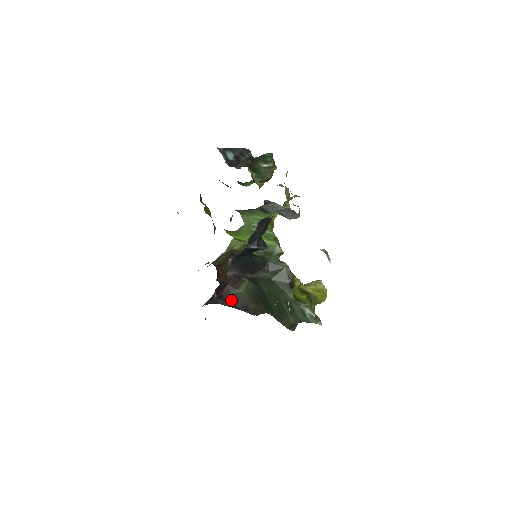
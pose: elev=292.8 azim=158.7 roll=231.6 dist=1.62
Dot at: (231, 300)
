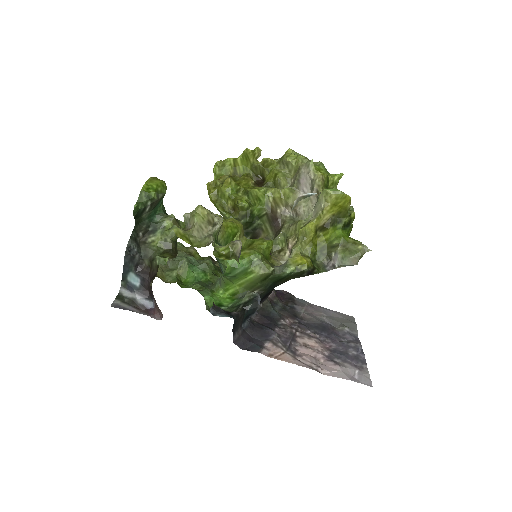
Dot at: occluded
